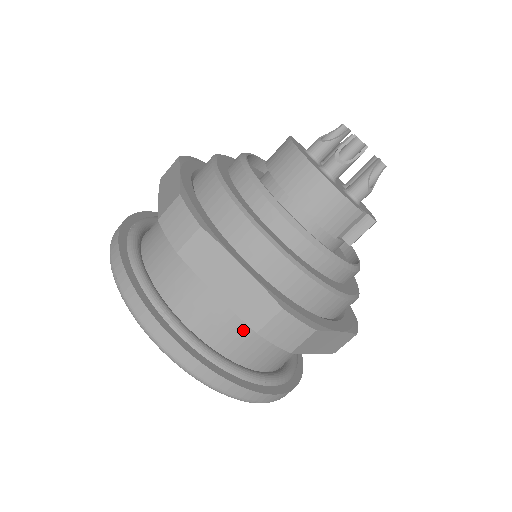
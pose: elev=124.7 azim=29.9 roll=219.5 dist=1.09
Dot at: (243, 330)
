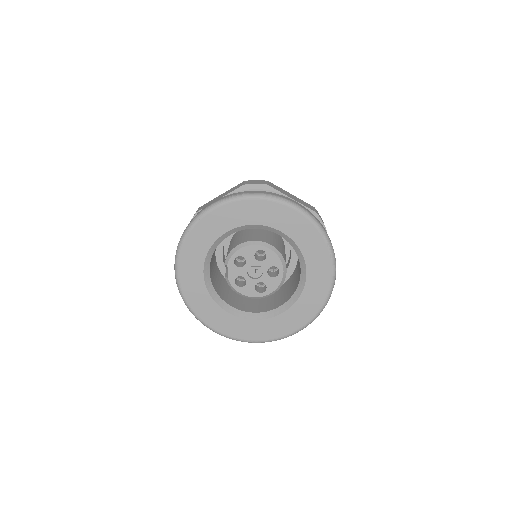
Dot at: occluded
